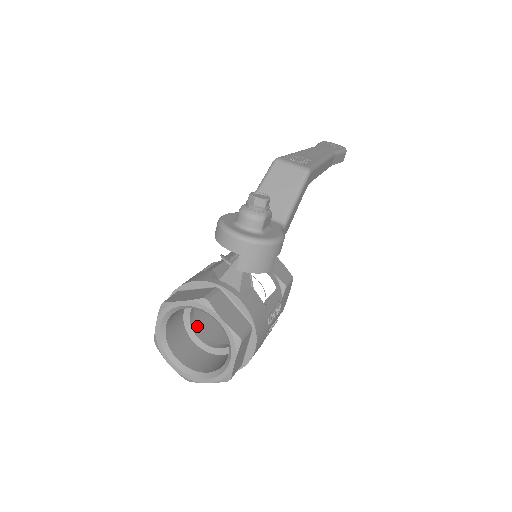
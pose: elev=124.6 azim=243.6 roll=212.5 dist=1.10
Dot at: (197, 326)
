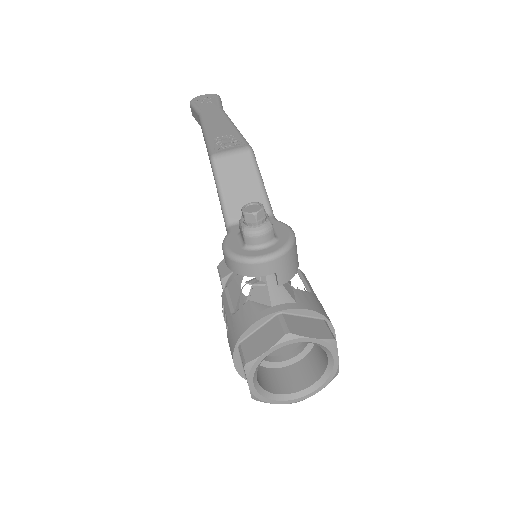
Dot at: occluded
